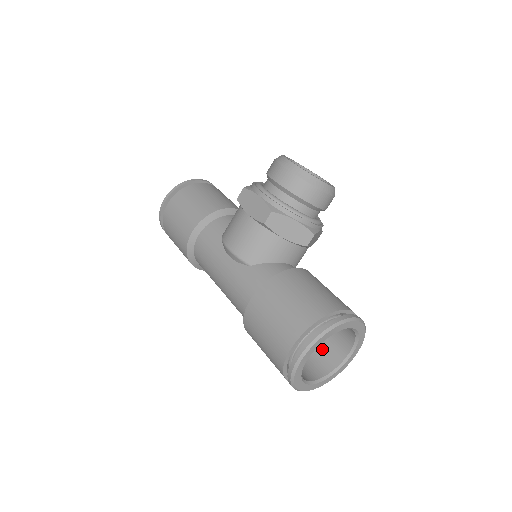
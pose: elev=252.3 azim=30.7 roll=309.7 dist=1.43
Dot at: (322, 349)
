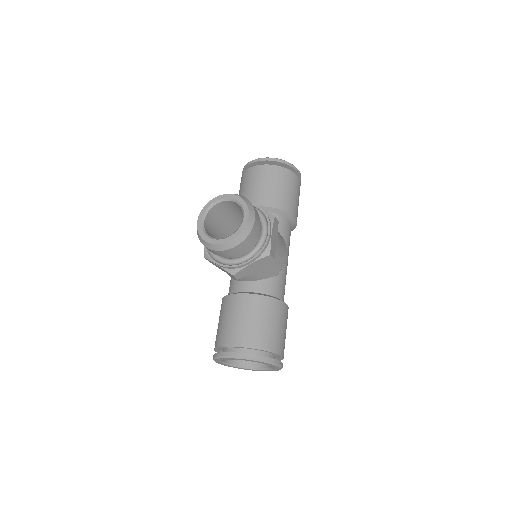
Dot at: occluded
